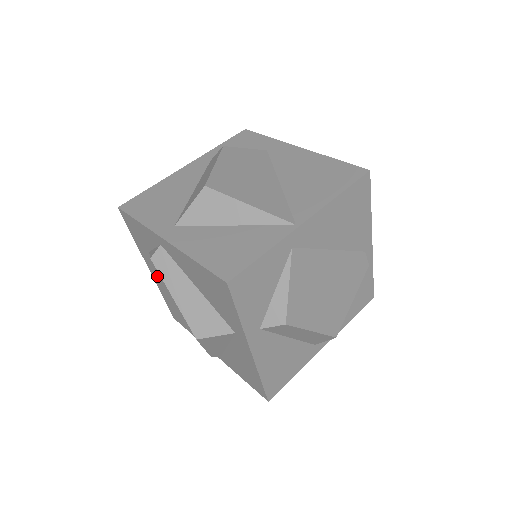
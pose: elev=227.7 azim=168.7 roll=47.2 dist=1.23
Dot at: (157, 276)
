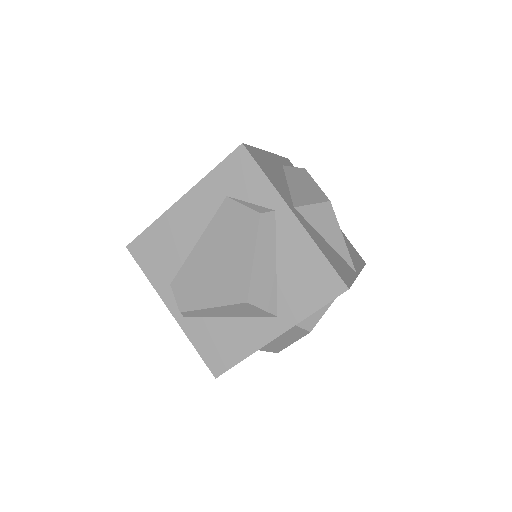
Dot at: (189, 212)
